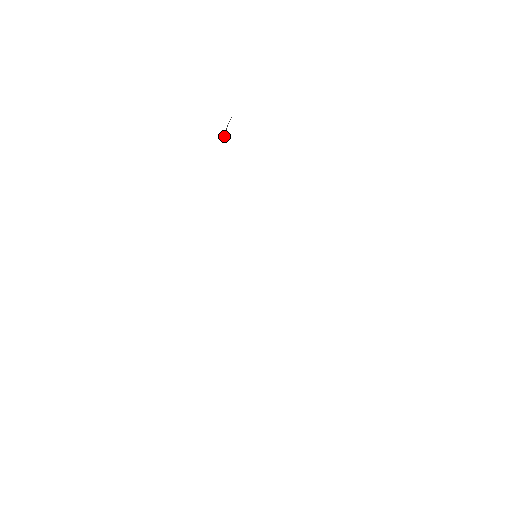
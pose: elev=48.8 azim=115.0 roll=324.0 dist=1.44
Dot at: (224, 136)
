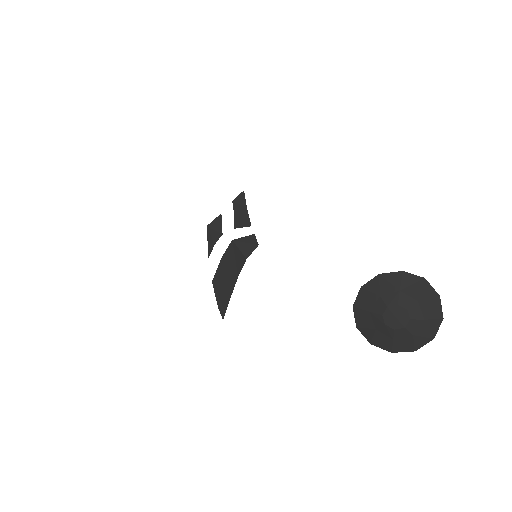
Dot at: (374, 345)
